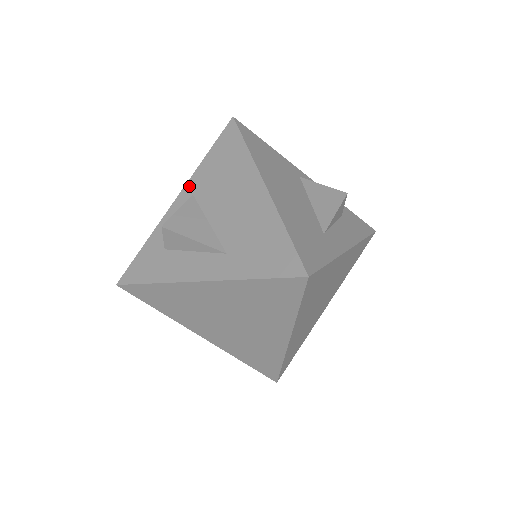
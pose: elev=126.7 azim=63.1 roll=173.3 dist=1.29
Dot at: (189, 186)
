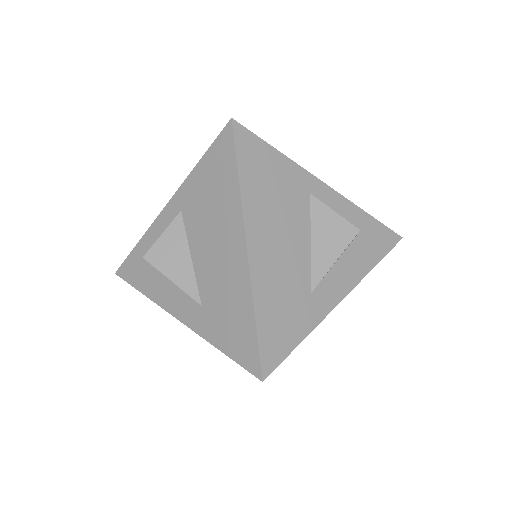
Dot at: (179, 197)
